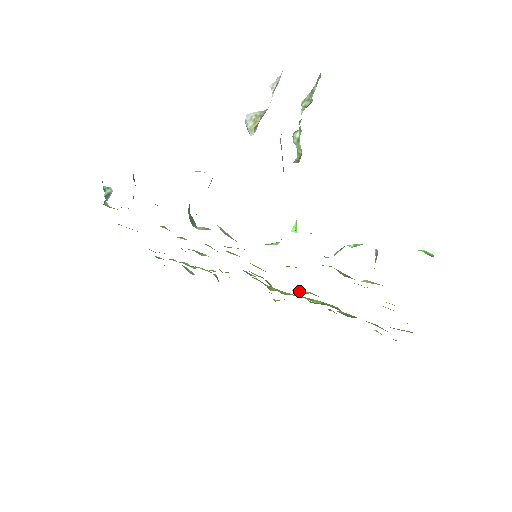
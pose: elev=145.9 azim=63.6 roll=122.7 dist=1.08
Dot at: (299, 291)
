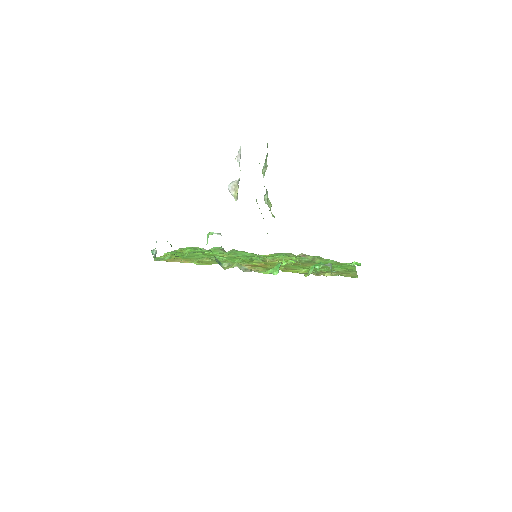
Dot at: (285, 261)
